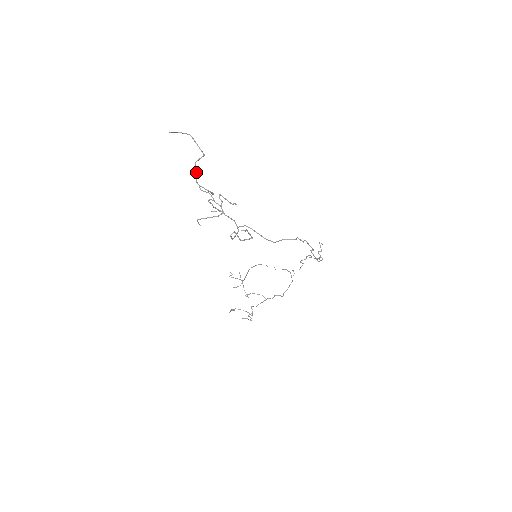
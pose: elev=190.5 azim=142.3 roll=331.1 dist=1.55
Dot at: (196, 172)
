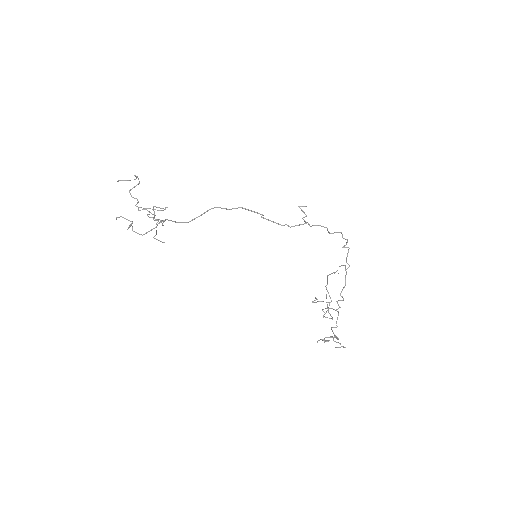
Dot at: occluded
